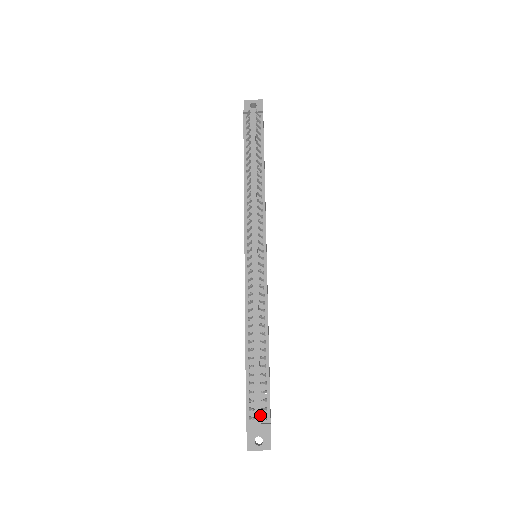
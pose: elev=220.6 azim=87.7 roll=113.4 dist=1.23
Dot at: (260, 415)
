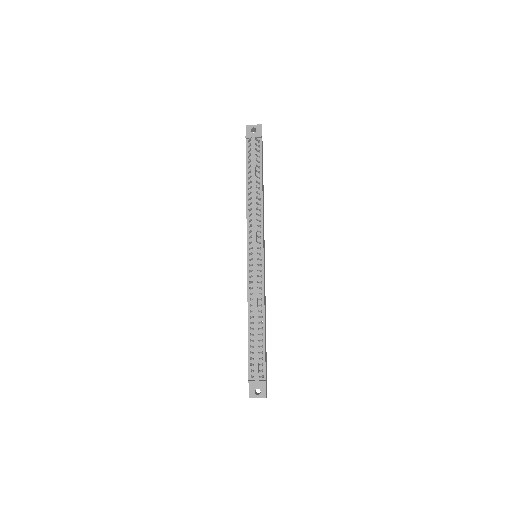
Dot at: (258, 374)
